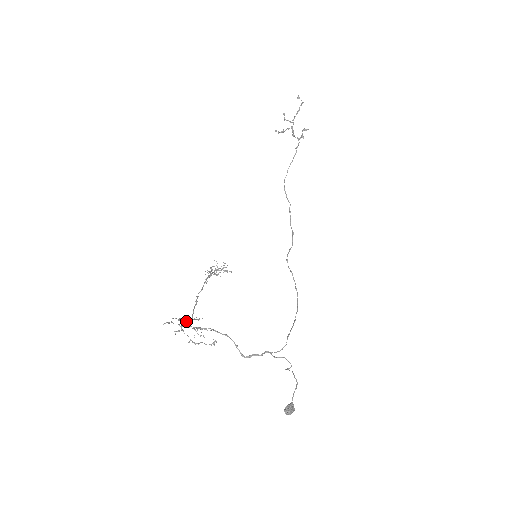
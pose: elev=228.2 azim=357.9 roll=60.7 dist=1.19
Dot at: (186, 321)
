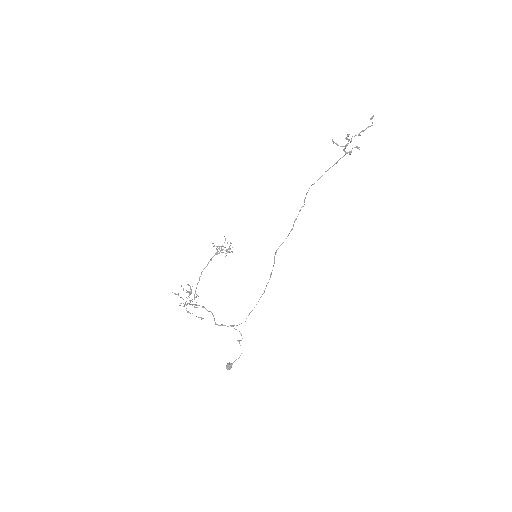
Dot at: occluded
